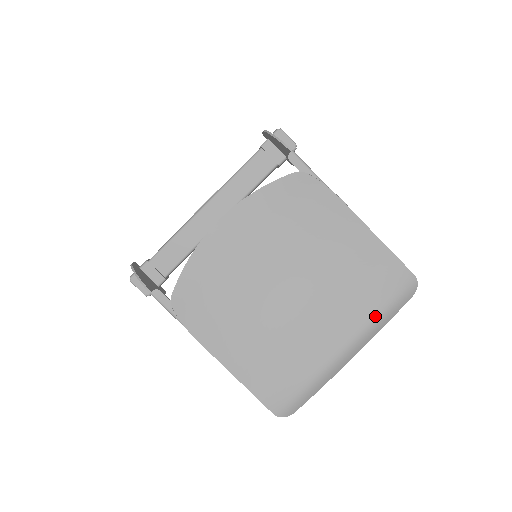
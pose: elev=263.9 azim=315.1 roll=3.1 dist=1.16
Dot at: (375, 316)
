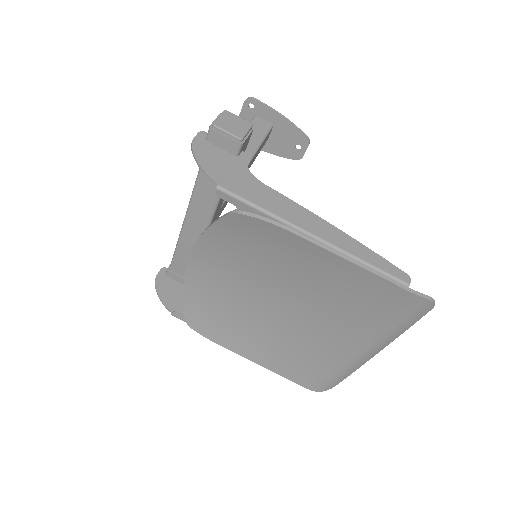
Dot at: (386, 329)
